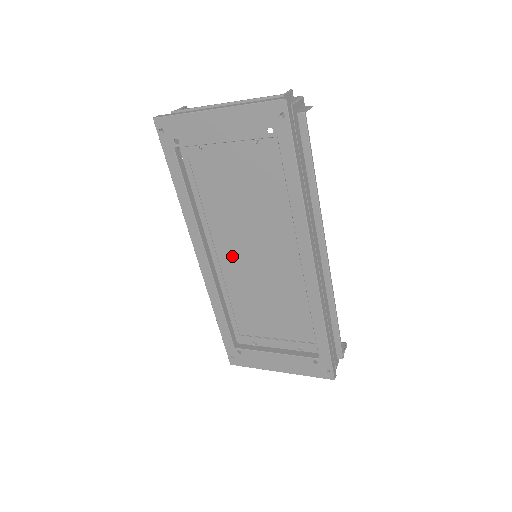
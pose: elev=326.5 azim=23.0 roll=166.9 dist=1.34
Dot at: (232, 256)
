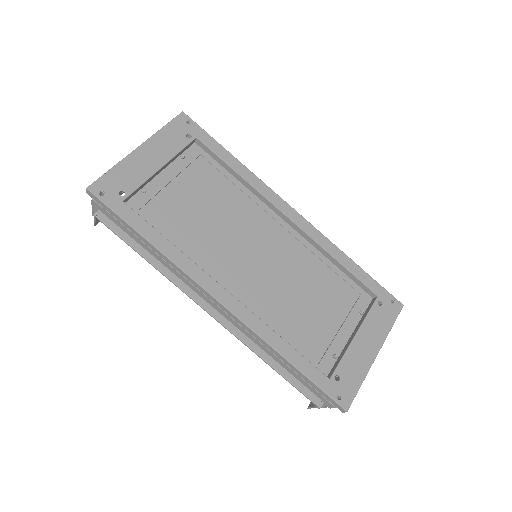
Dot at: (240, 276)
